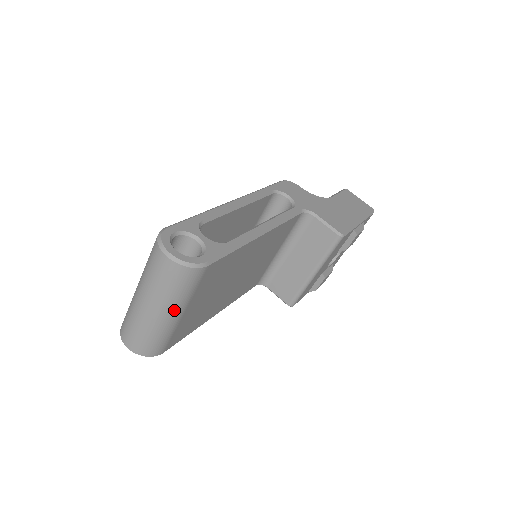
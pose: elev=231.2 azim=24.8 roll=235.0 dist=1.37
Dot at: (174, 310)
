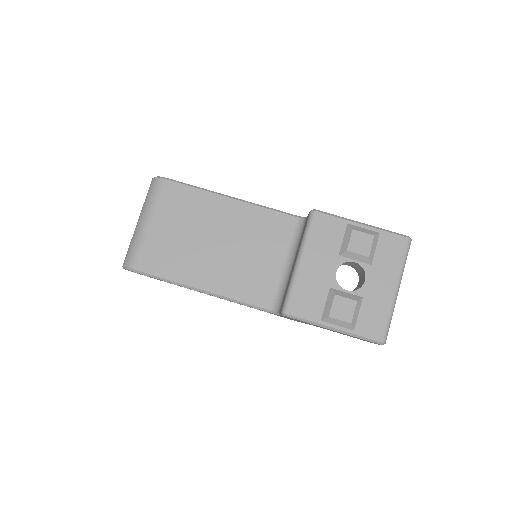
Dot at: (145, 216)
